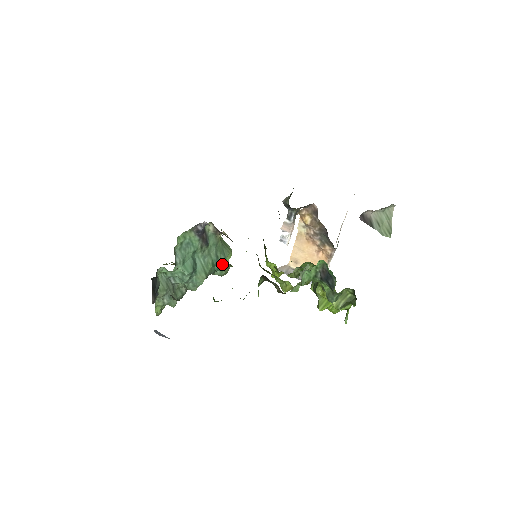
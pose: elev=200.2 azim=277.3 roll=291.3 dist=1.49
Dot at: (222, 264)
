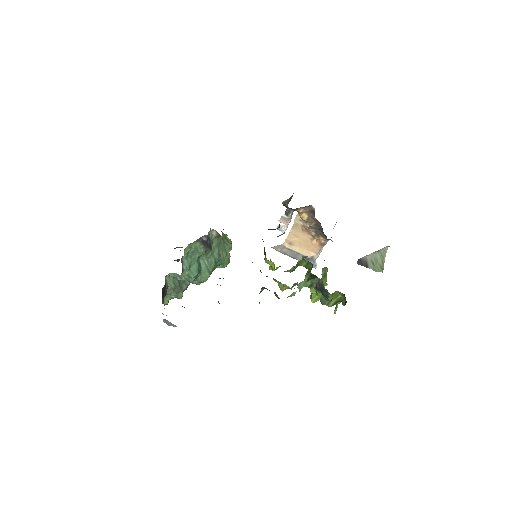
Dot at: (223, 259)
